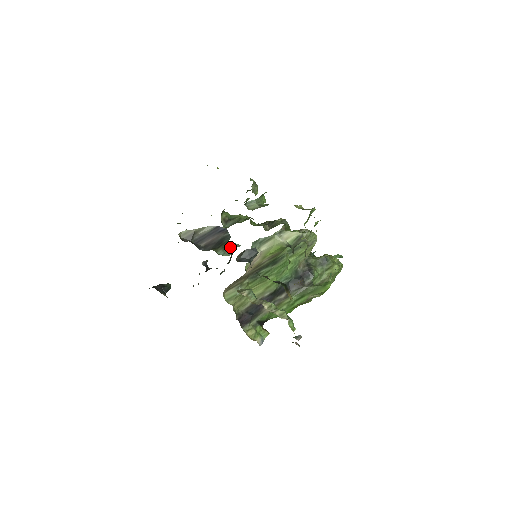
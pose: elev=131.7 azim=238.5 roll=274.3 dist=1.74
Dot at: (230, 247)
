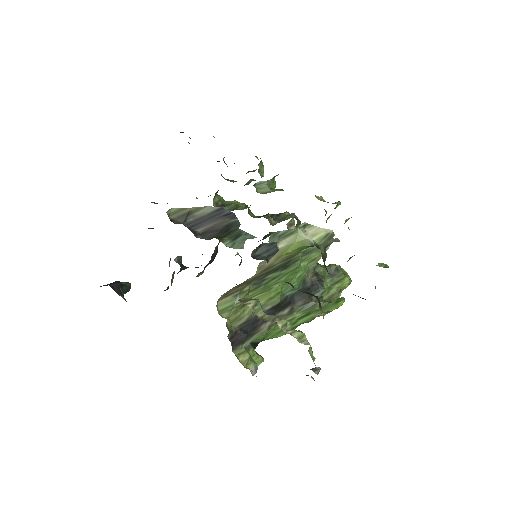
Dot at: (241, 238)
